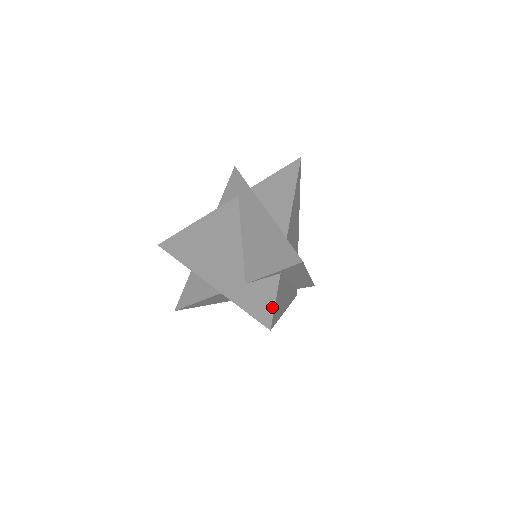
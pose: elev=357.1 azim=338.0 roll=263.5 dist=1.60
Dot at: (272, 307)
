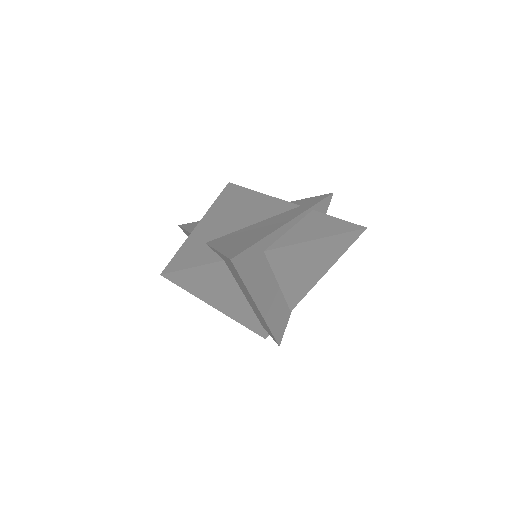
Dot at: (185, 267)
